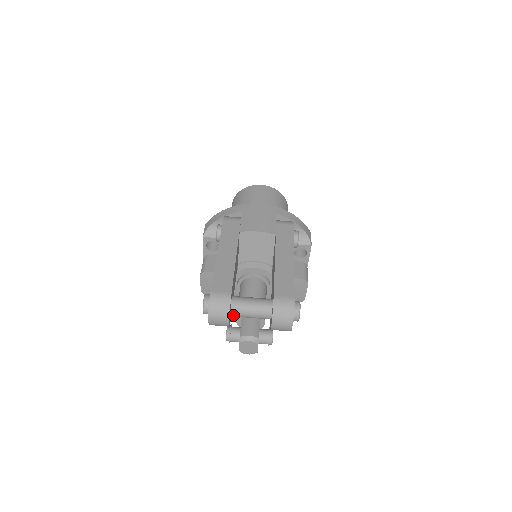
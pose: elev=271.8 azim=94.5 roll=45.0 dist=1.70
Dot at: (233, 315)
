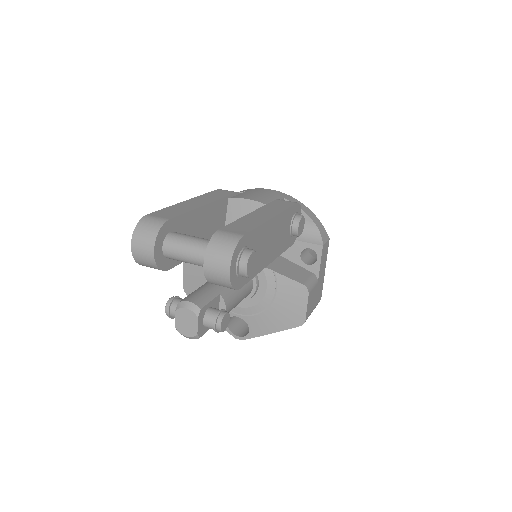
Dot at: (166, 252)
